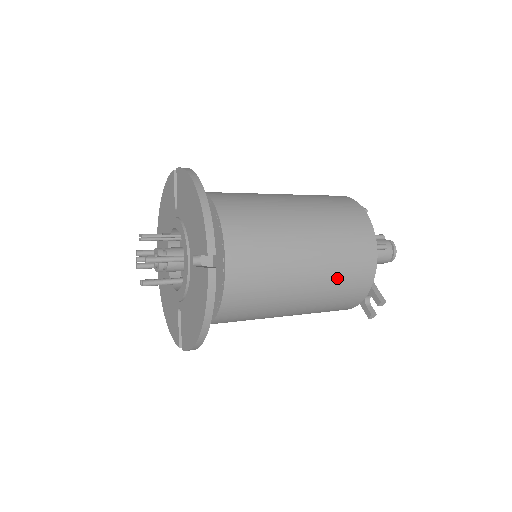
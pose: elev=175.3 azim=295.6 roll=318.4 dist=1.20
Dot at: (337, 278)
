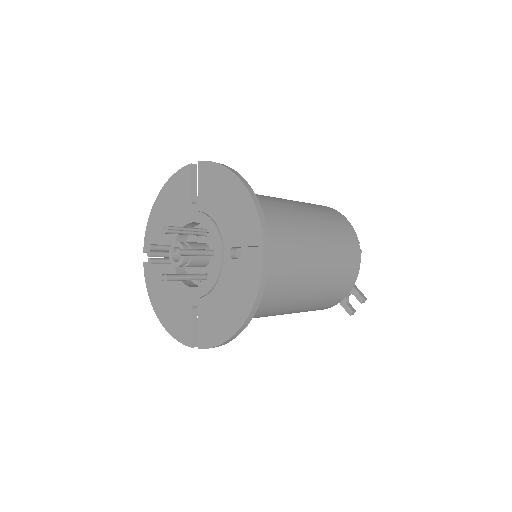
Dot at: (335, 277)
